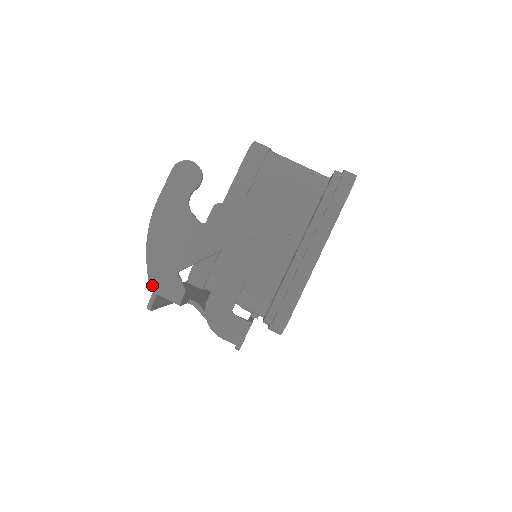
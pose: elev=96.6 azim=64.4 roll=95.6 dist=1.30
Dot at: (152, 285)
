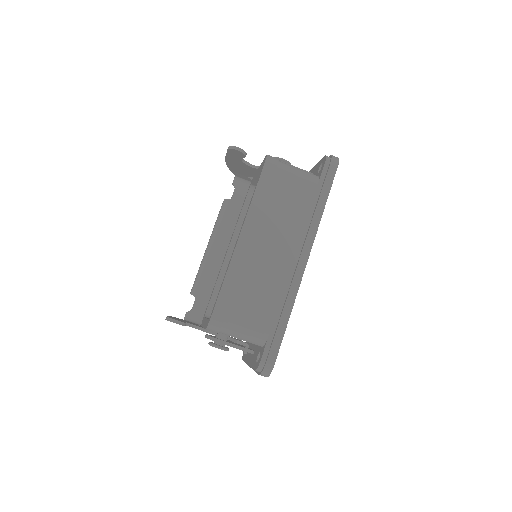
Dot at: occluded
